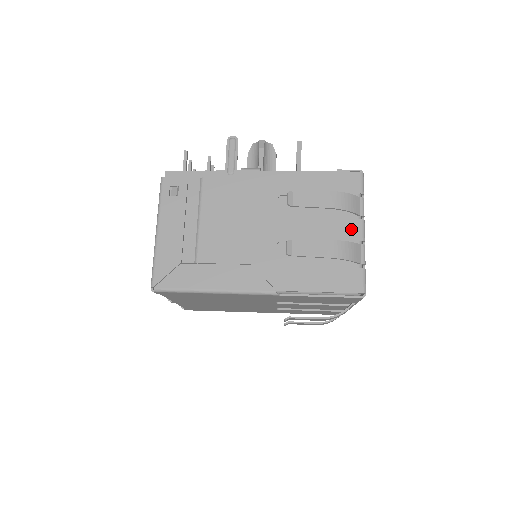
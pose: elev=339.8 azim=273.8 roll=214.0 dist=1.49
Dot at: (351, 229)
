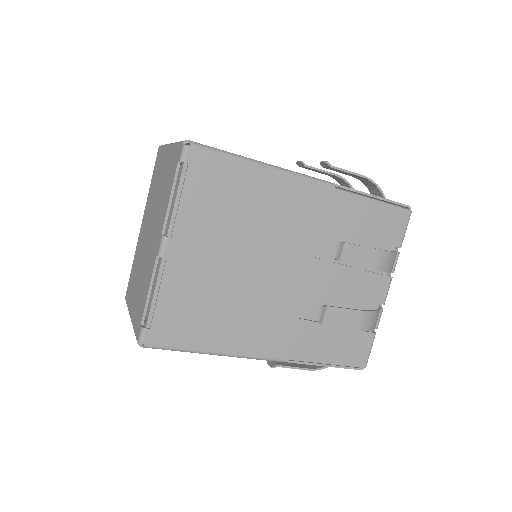
Dot at: occluded
